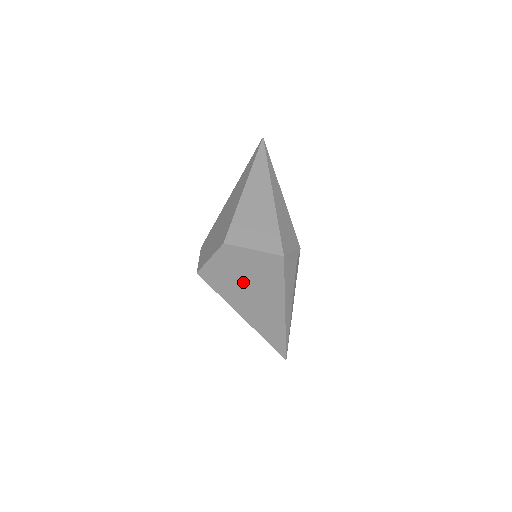
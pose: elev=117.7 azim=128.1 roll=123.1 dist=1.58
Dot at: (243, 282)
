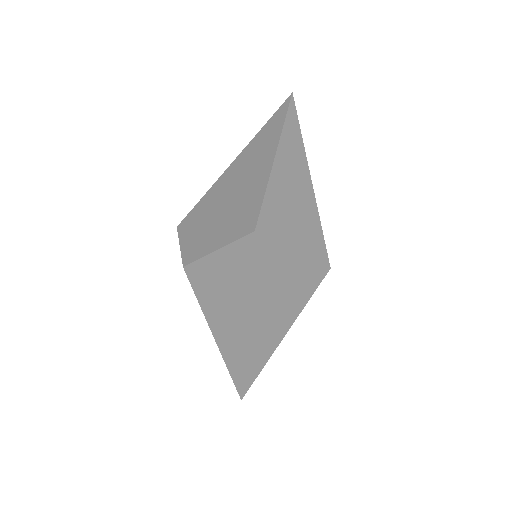
Dot at: (248, 293)
